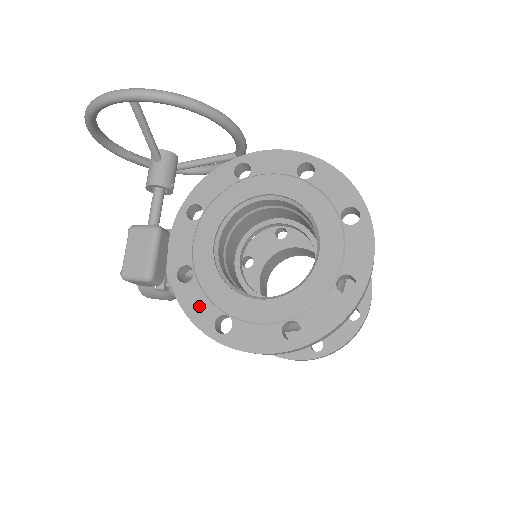
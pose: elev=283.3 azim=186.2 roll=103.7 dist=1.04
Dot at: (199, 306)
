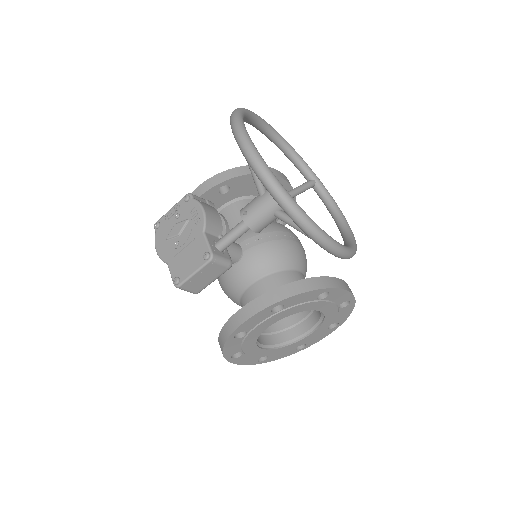
Dot at: (233, 348)
